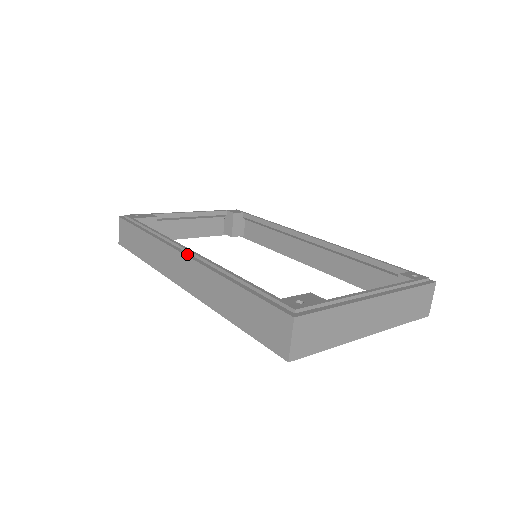
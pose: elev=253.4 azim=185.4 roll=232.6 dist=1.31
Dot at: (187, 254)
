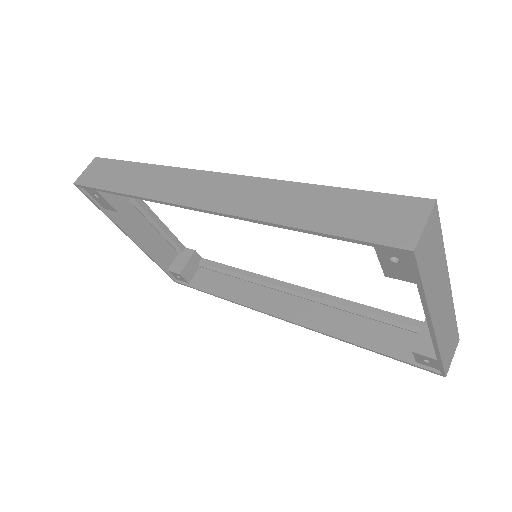
Dot at: (225, 175)
